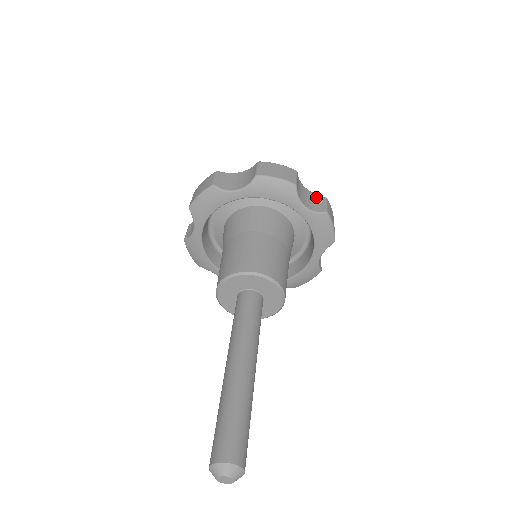
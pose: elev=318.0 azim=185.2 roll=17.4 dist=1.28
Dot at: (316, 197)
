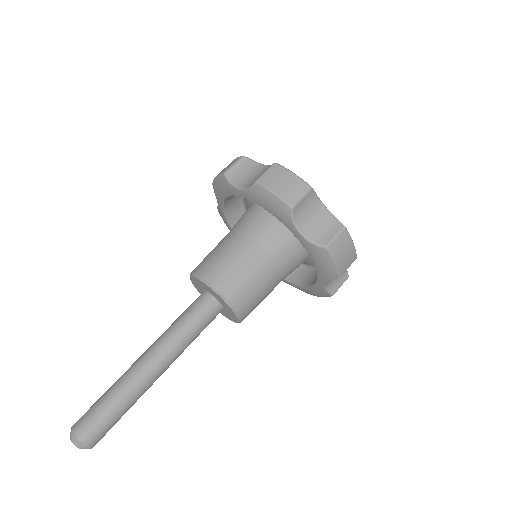
Dot at: (332, 222)
